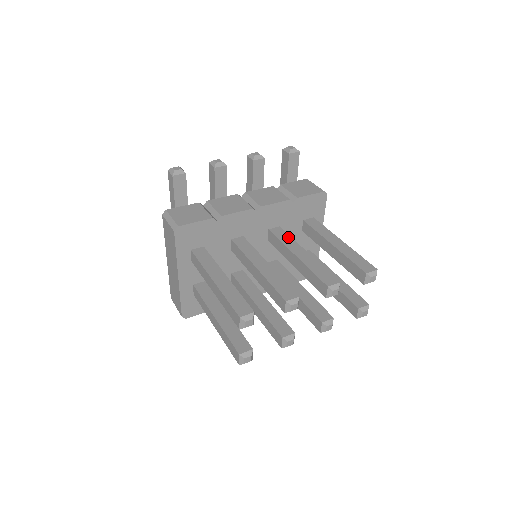
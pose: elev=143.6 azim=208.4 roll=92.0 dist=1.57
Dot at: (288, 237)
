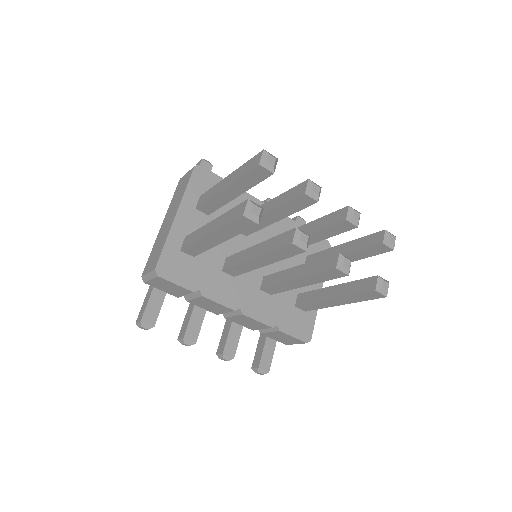
Dot at: occluded
